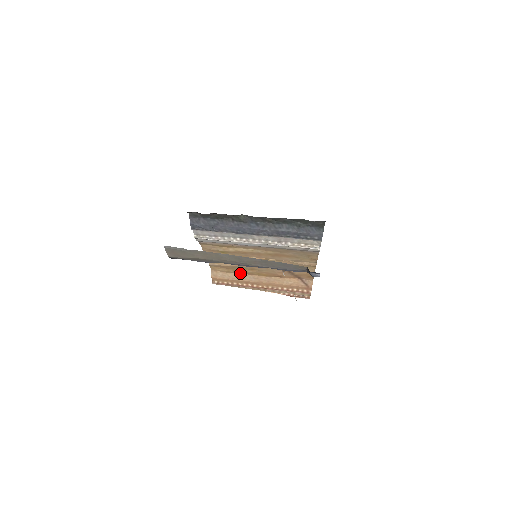
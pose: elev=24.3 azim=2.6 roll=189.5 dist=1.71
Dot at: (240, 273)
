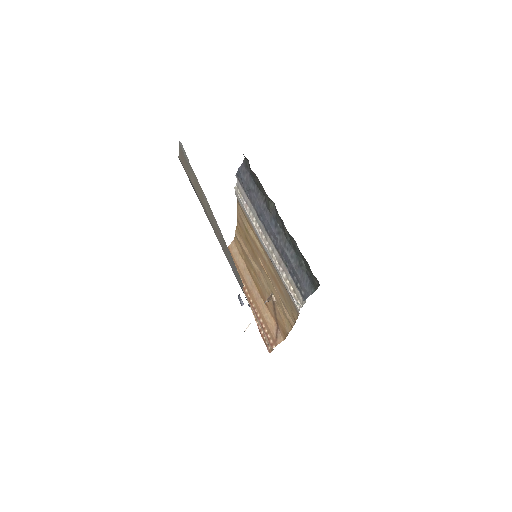
Dot at: (247, 267)
